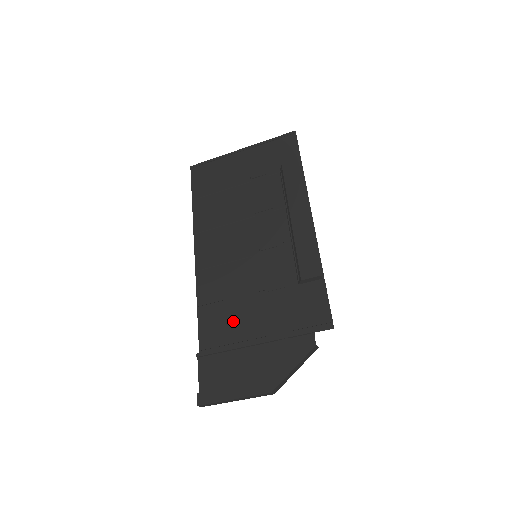
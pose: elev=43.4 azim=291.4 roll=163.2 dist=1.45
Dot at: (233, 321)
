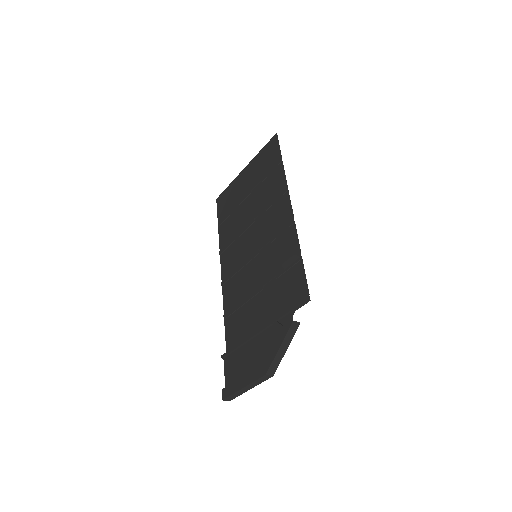
Dot at: (245, 319)
